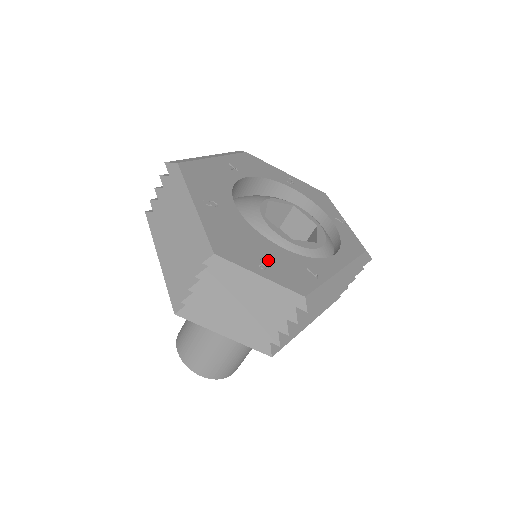
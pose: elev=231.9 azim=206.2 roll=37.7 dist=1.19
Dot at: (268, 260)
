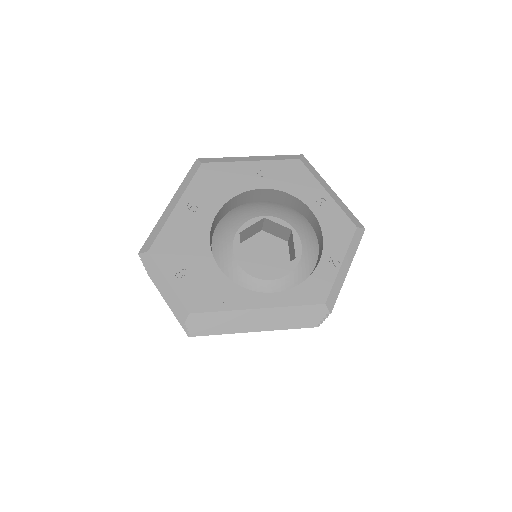
Dot at: (190, 272)
